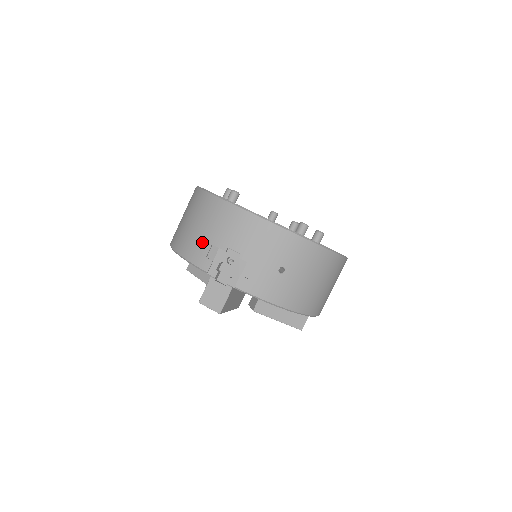
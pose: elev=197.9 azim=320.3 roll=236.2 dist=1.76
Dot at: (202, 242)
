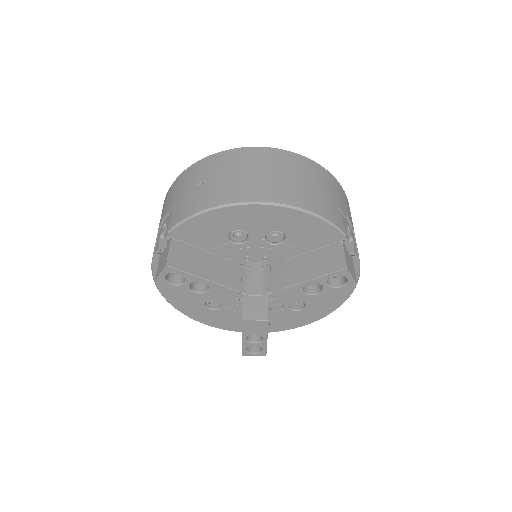
Dot at: occluded
